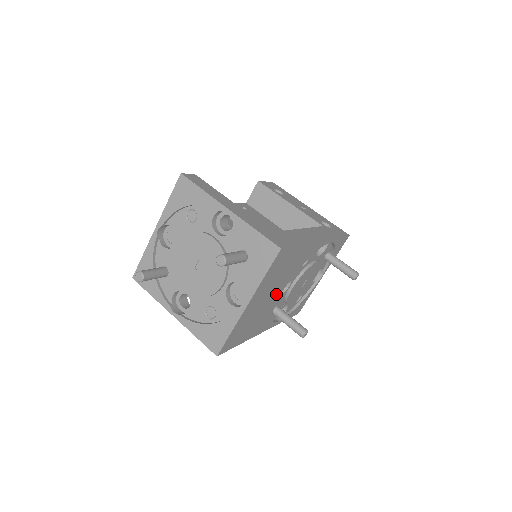
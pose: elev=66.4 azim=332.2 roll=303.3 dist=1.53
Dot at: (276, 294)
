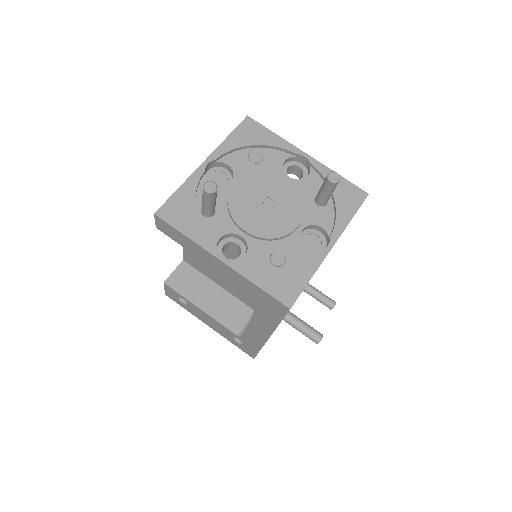
Dot at: occluded
